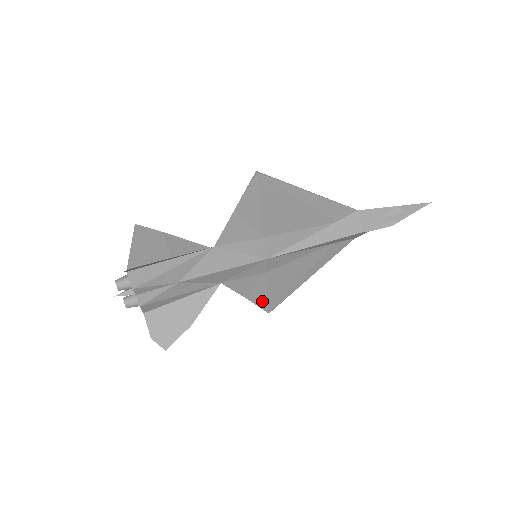
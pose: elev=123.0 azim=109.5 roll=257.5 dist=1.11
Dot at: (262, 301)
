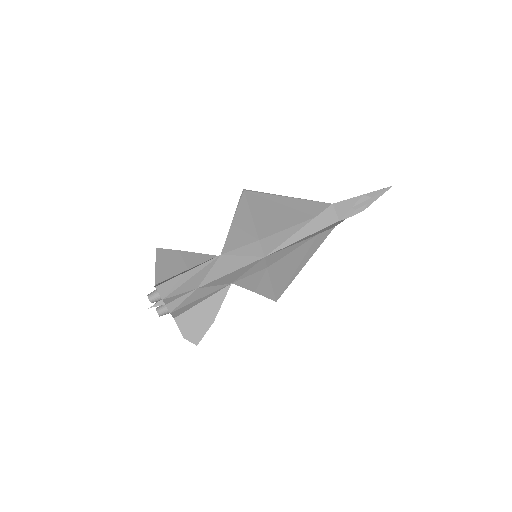
Dot at: (268, 292)
